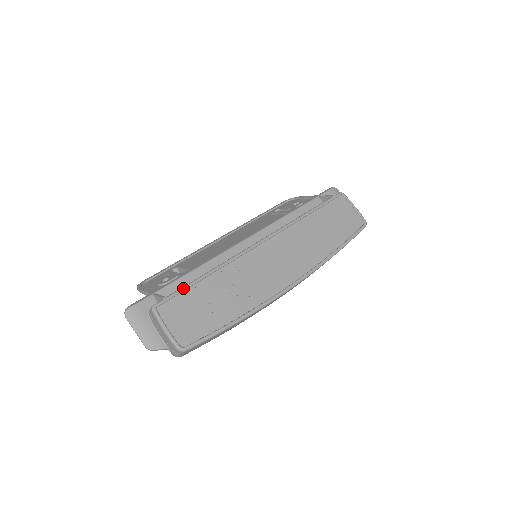
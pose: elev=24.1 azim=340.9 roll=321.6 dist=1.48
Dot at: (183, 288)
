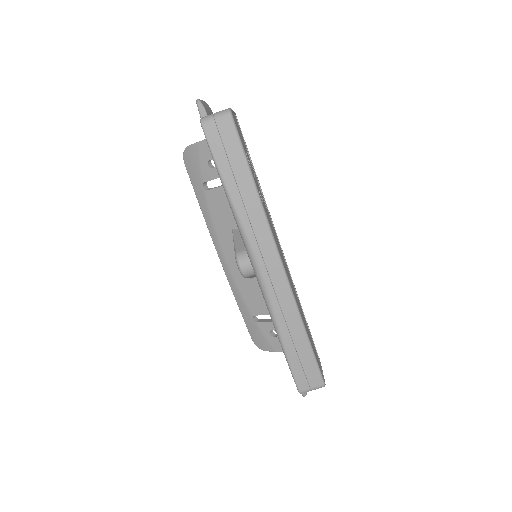
Dot at: occluded
